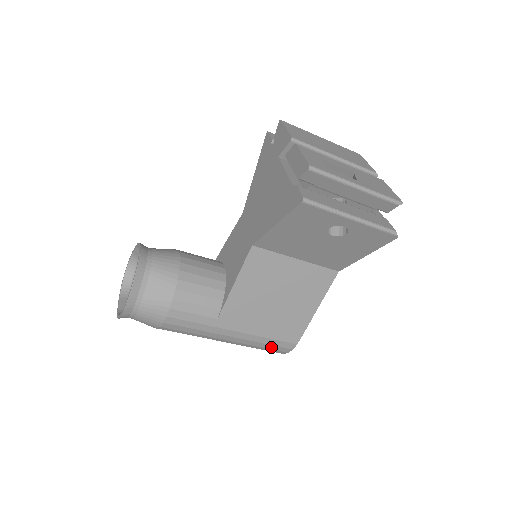
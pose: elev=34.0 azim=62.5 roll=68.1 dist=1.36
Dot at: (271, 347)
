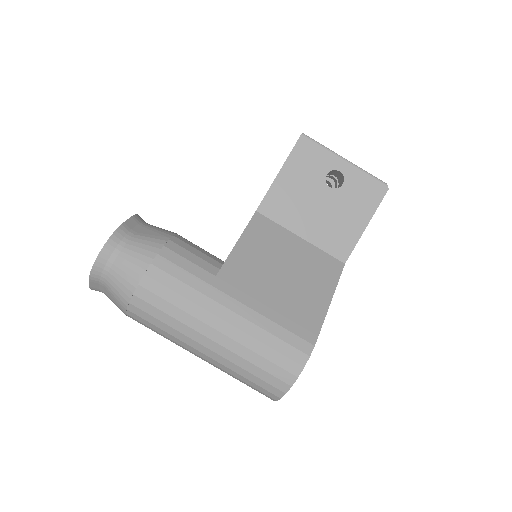
Dot at: (281, 347)
